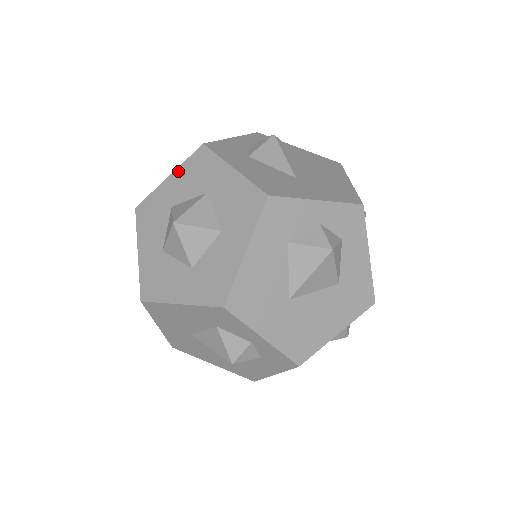
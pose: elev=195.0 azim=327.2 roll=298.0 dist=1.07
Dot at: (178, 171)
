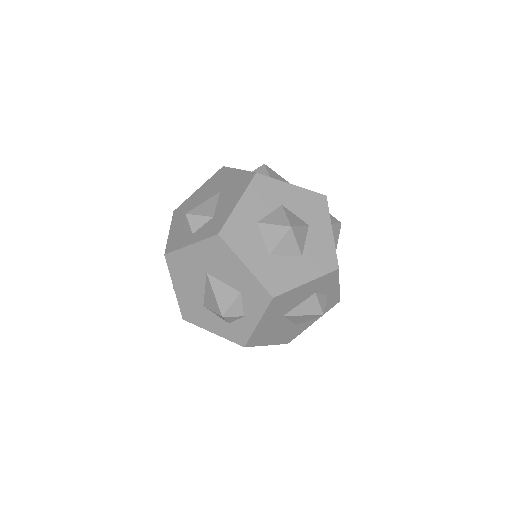
Dot at: (301, 190)
